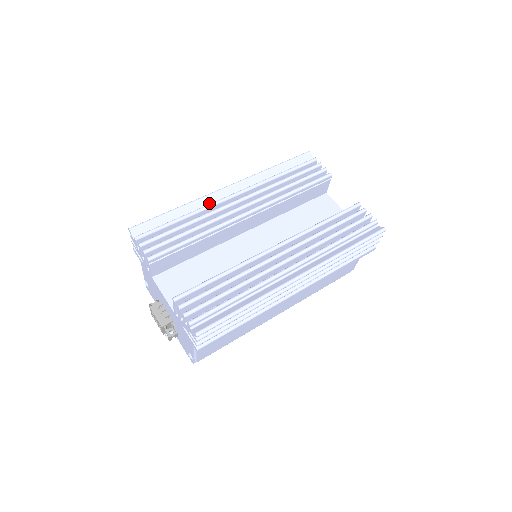
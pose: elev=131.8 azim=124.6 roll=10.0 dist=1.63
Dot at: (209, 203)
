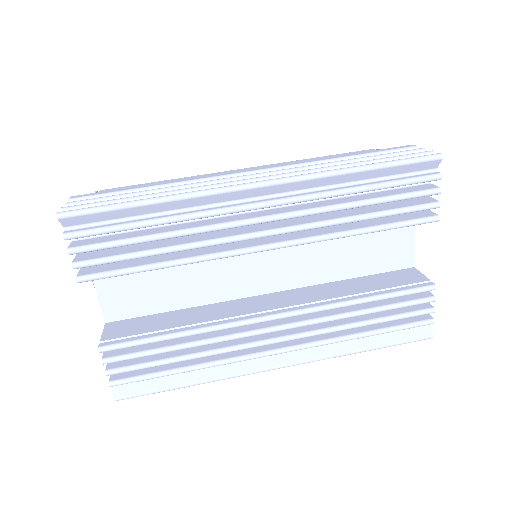
Dot at: (213, 201)
